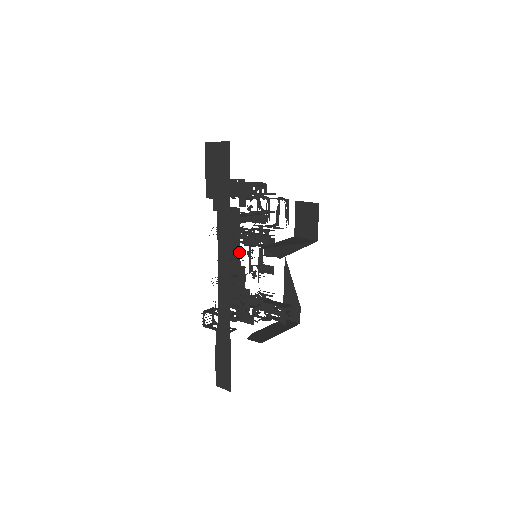
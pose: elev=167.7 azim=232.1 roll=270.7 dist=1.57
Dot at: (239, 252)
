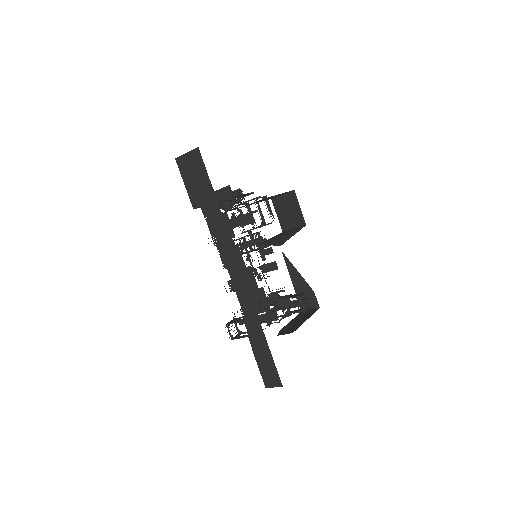
Dot at: (240, 253)
